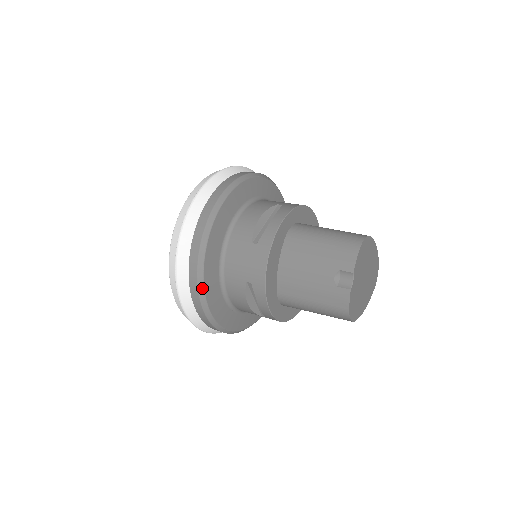
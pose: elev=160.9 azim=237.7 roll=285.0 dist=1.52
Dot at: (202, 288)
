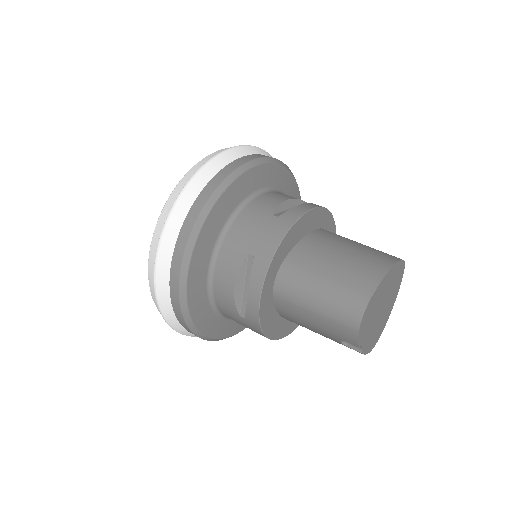
Dot at: (217, 340)
